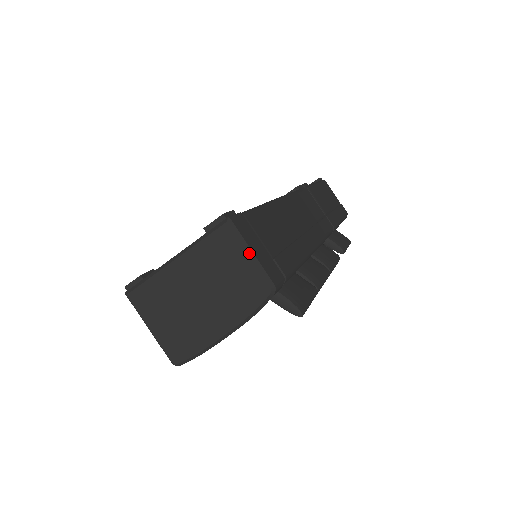
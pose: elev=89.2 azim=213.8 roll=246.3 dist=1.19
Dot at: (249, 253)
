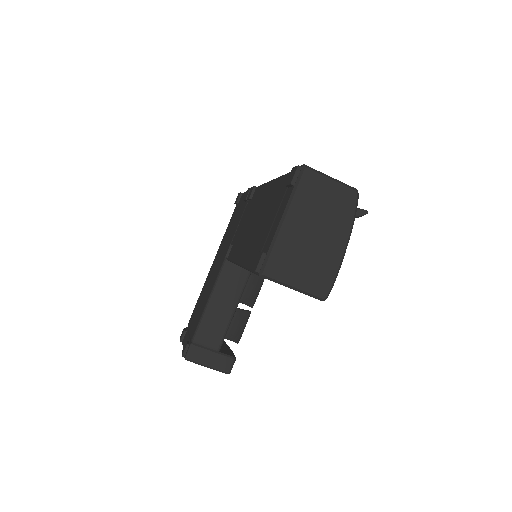
Dot at: (330, 178)
